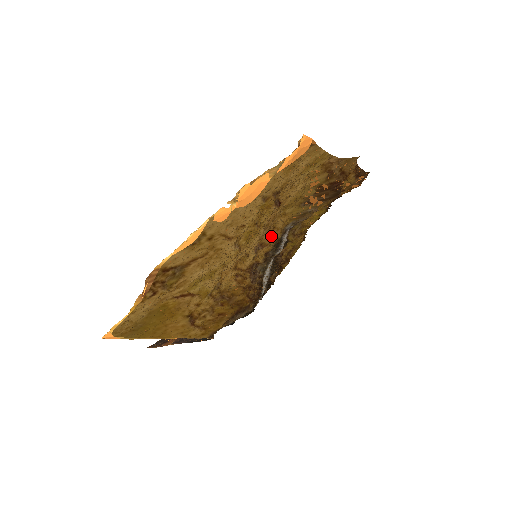
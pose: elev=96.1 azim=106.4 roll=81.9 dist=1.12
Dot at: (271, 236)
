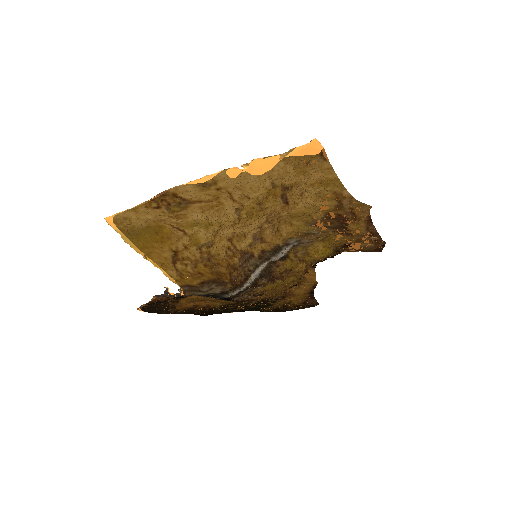
Dot at: (273, 236)
